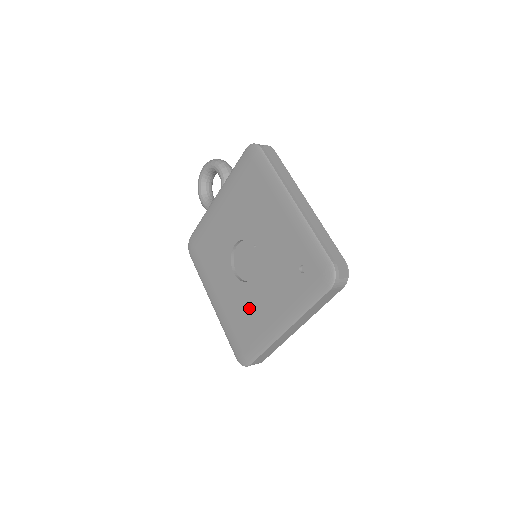
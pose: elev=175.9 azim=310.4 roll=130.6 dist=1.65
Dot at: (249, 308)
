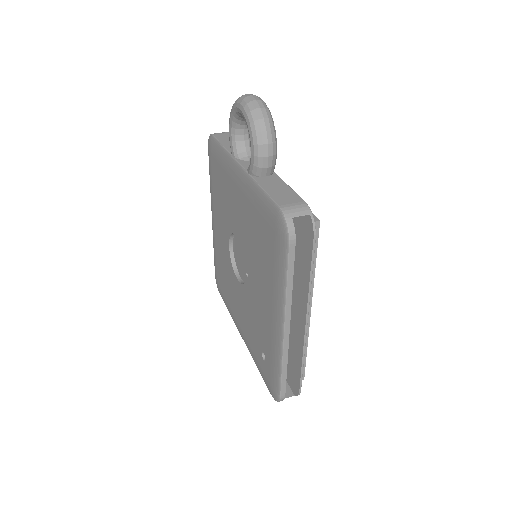
Dot at: (229, 283)
